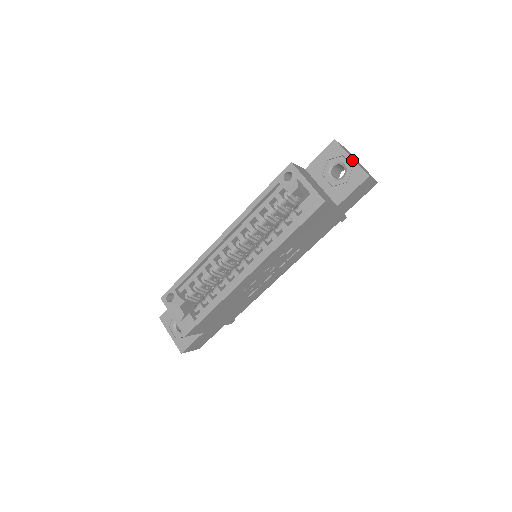
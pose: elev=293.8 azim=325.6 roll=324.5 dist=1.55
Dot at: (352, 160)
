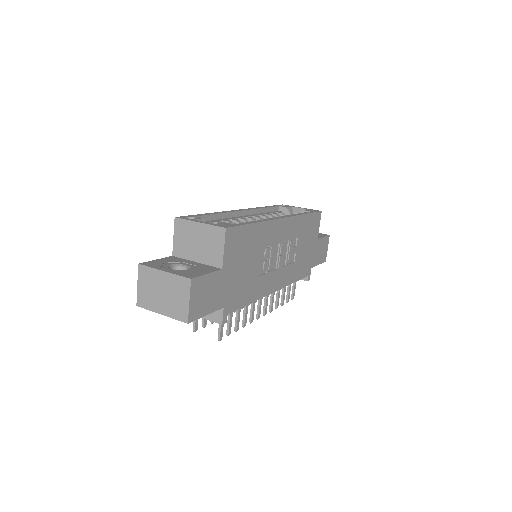
Dot at: occluded
